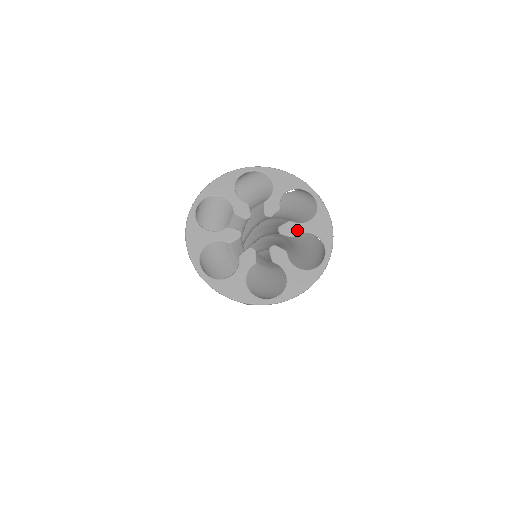
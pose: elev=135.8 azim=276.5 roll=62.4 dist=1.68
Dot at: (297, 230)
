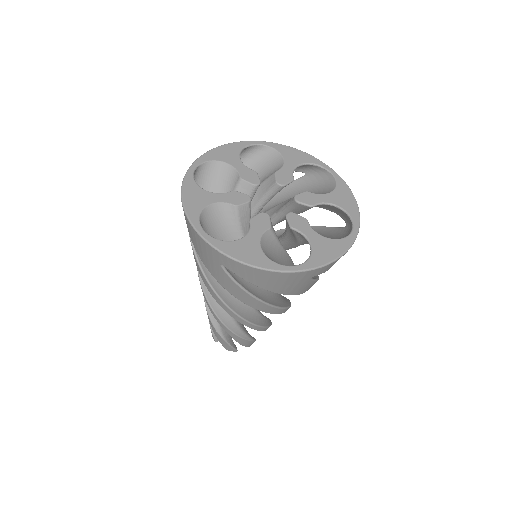
Dot at: (316, 200)
